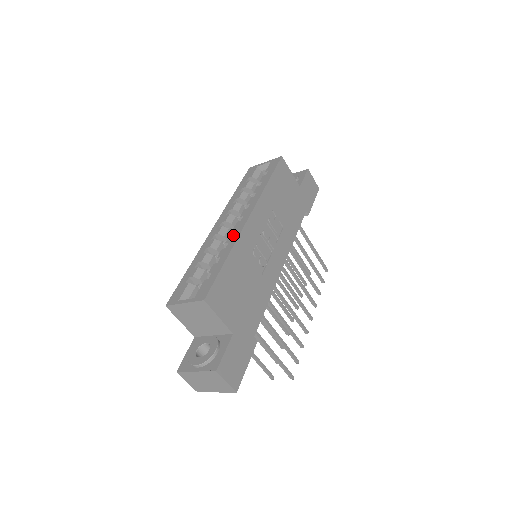
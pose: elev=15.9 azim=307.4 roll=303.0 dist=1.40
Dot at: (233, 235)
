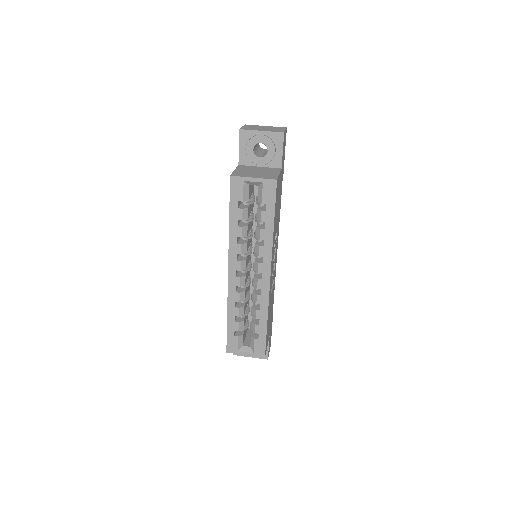
Dot at: (262, 297)
